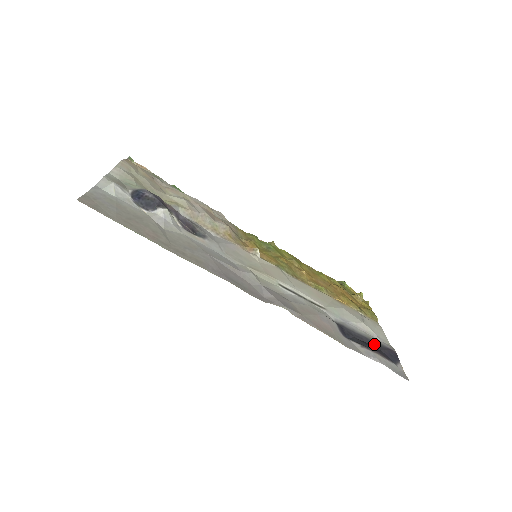
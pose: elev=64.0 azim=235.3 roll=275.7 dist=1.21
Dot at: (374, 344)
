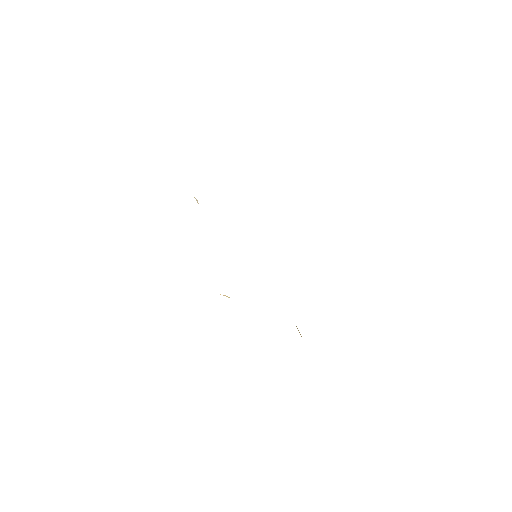
Dot at: occluded
